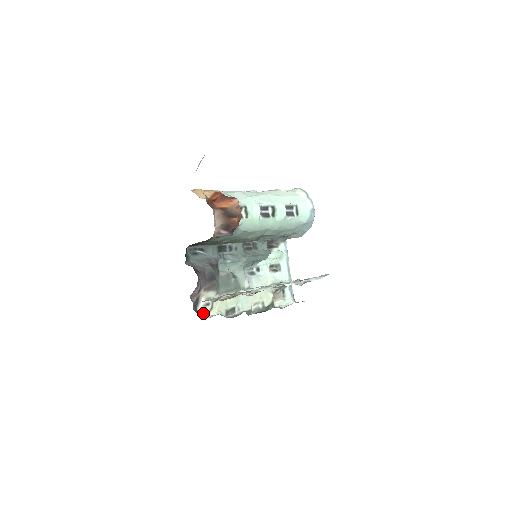
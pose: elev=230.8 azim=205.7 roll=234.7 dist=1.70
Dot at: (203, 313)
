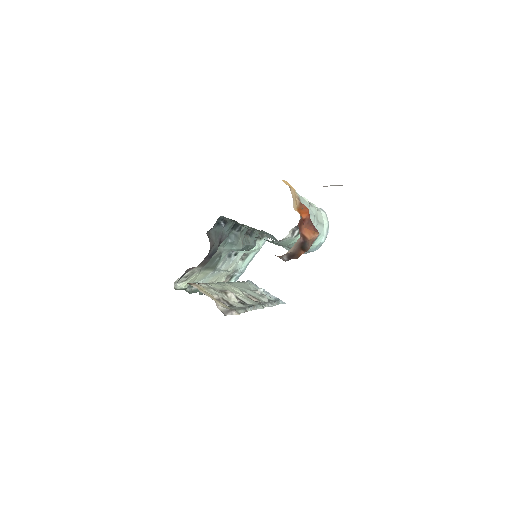
Dot at: (176, 281)
